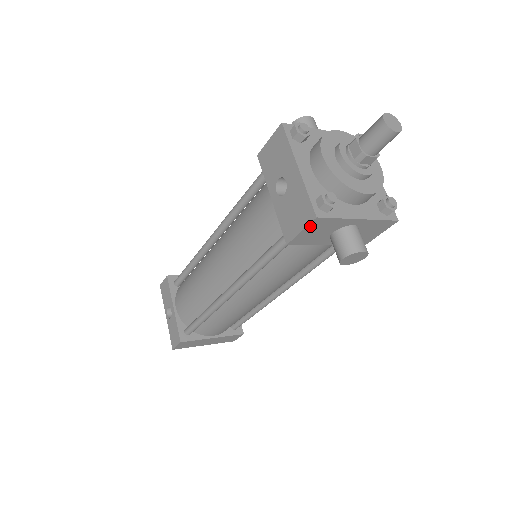
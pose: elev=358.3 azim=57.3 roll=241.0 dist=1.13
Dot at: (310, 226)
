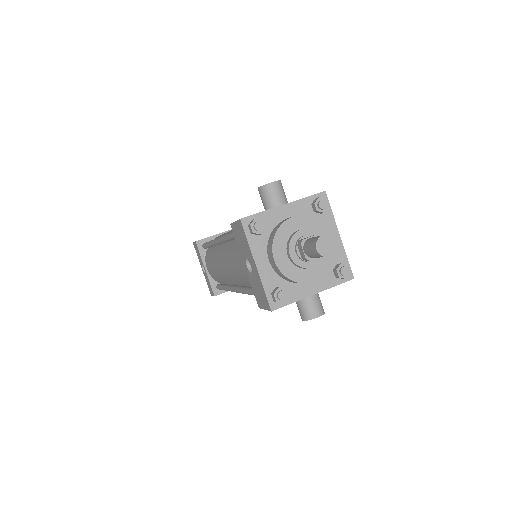
Dot at: occluded
